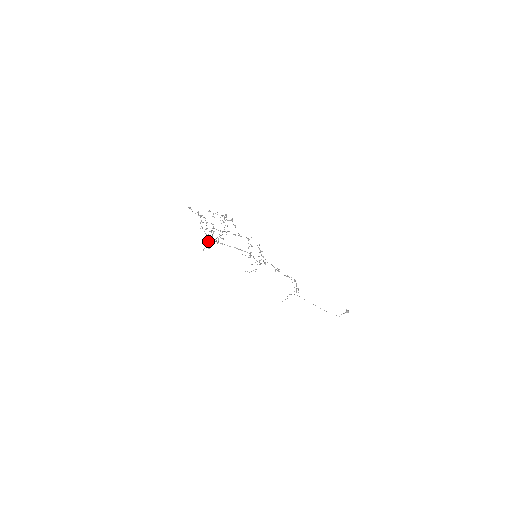
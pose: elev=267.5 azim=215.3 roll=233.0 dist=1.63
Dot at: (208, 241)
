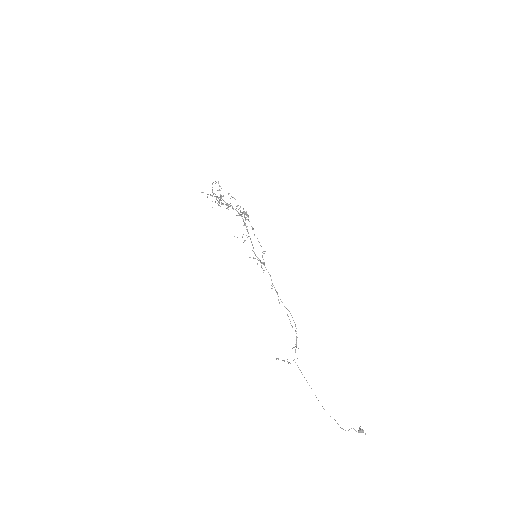
Dot at: occluded
